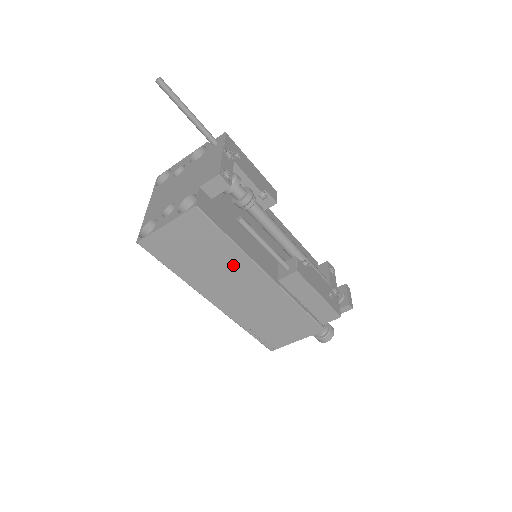
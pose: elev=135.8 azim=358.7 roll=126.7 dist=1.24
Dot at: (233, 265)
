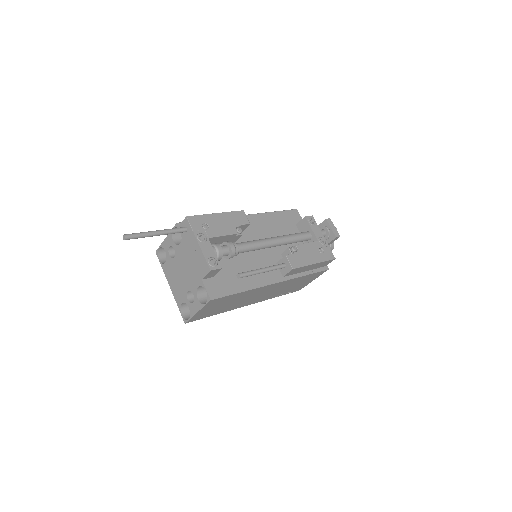
Dot at: (250, 294)
